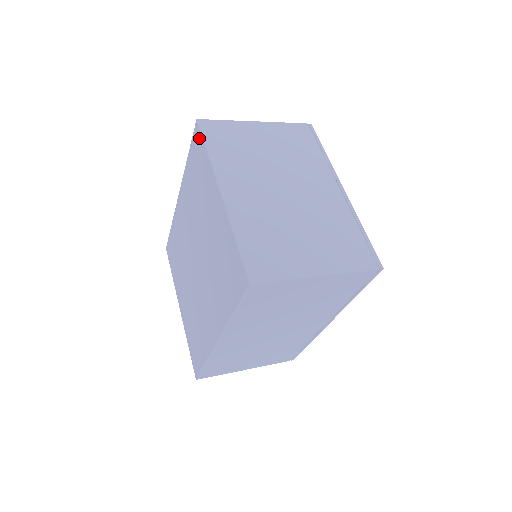
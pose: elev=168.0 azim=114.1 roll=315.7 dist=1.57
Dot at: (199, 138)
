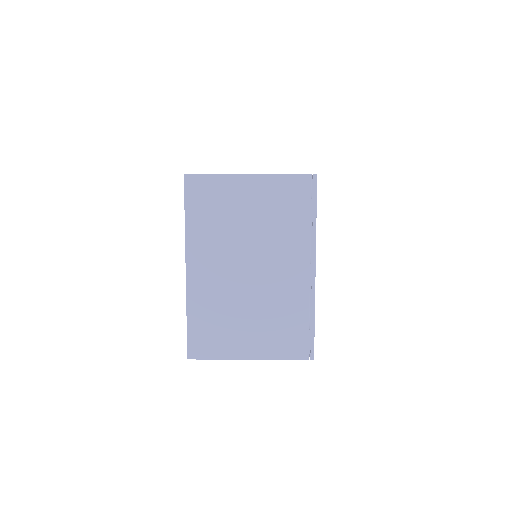
Dot at: occluded
